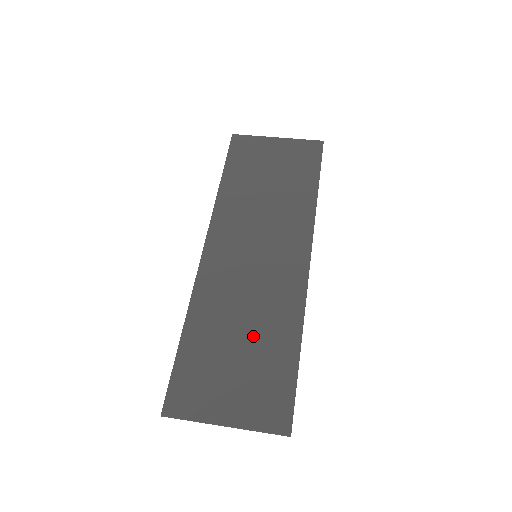
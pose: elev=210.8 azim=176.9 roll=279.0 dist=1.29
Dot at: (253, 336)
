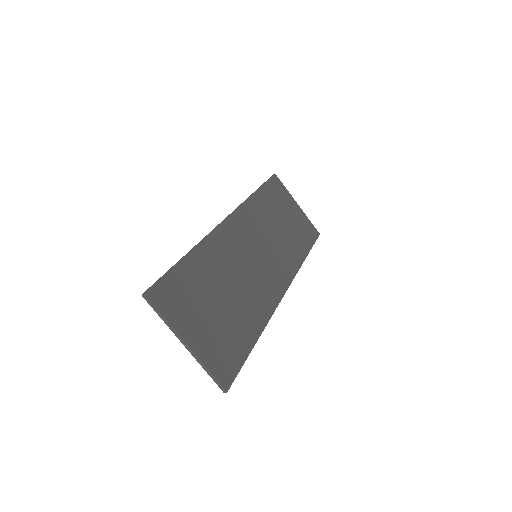
Dot at: (233, 303)
